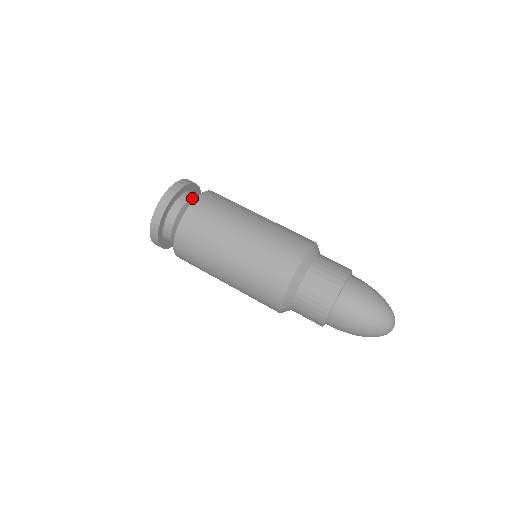
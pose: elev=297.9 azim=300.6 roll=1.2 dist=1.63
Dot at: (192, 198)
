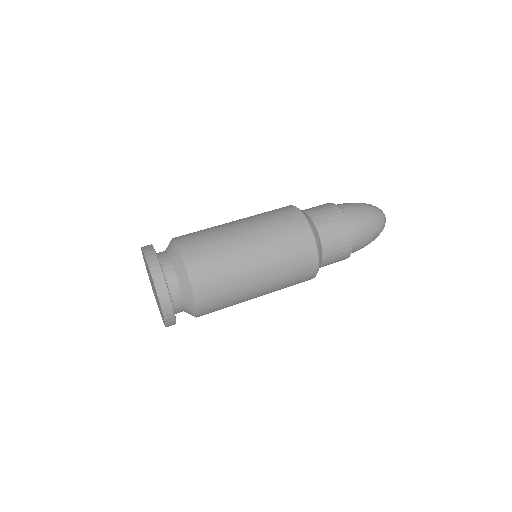
Dot at: (181, 275)
